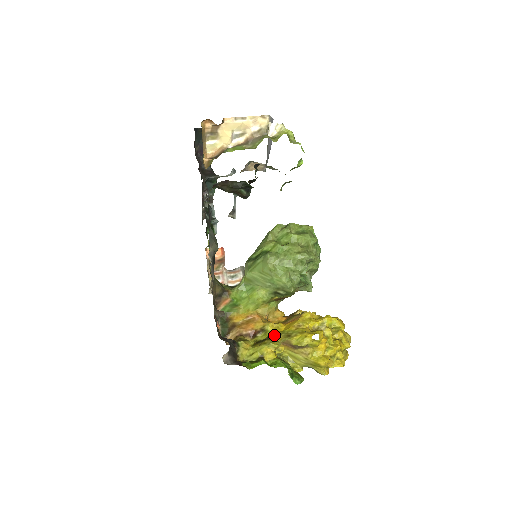
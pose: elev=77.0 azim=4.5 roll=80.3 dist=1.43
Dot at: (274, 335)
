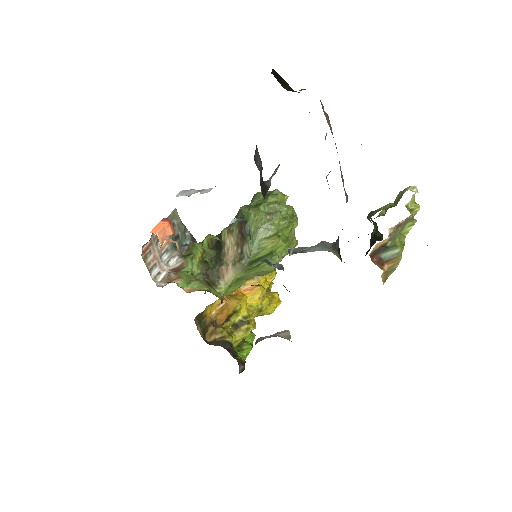
Dot at: (249, 315)
